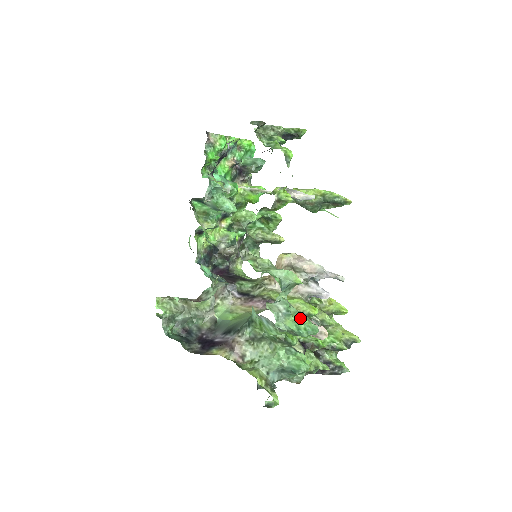
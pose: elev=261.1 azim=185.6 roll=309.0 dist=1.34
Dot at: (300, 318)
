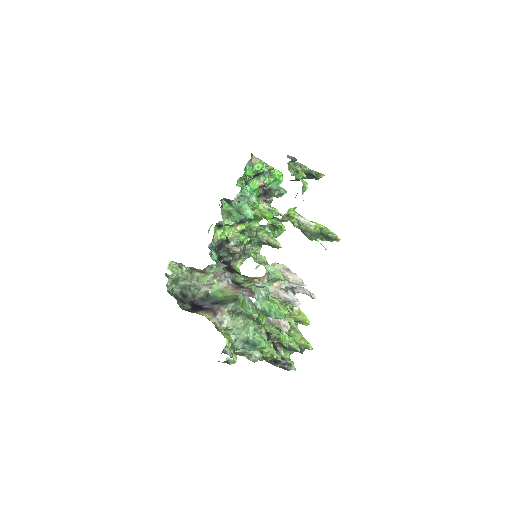
Dot at: (274, 304)
